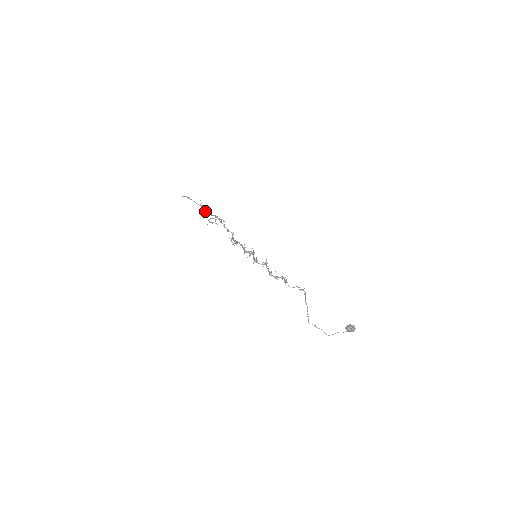
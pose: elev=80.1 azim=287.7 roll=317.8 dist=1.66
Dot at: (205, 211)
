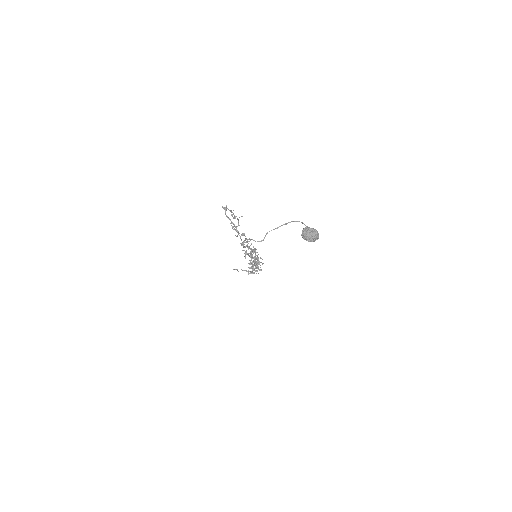
Dot at: occluded
